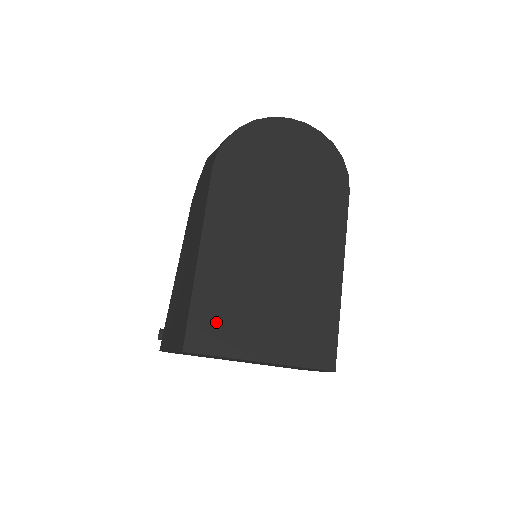
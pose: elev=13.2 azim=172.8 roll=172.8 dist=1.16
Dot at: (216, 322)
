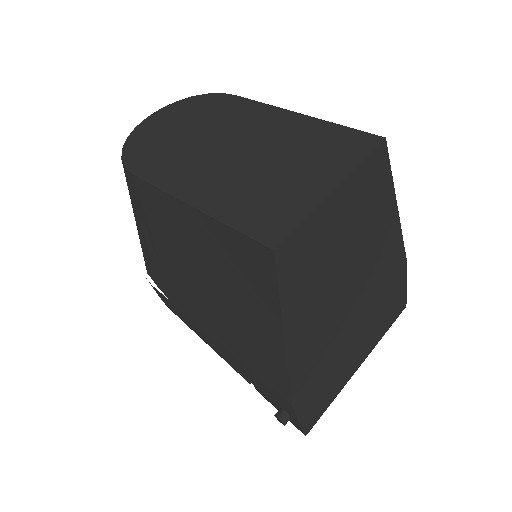
Dot at: (267, 213)
